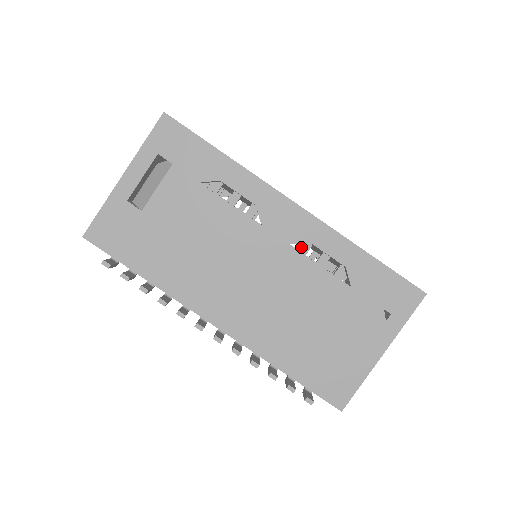
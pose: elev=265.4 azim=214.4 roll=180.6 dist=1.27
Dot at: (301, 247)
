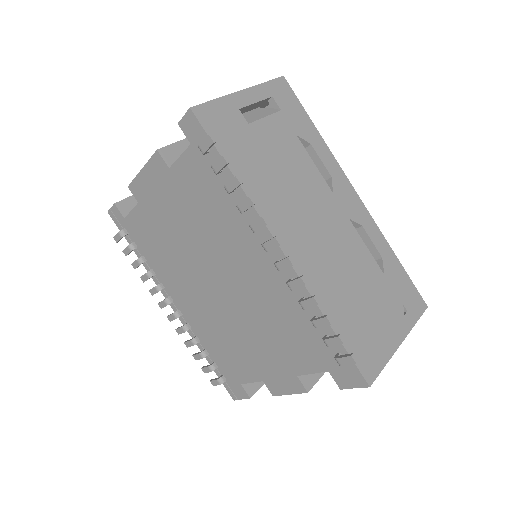
Dot at: occluded
